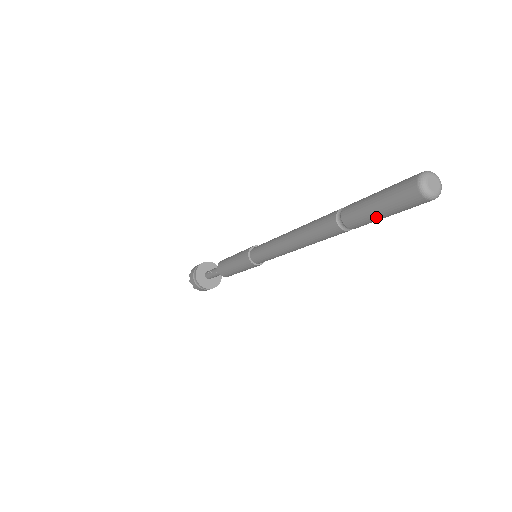
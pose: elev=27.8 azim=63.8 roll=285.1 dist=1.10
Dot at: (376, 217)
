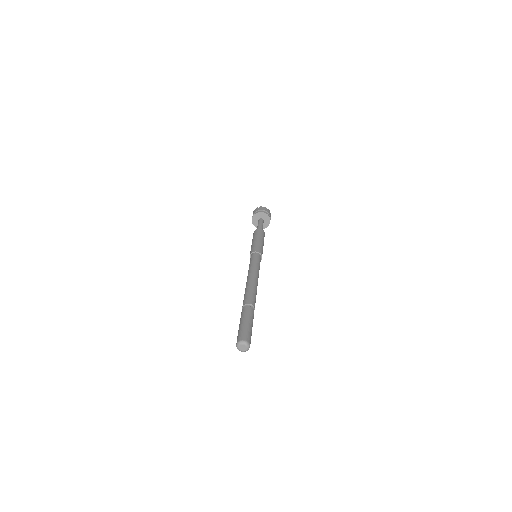
Dot at: occluded
